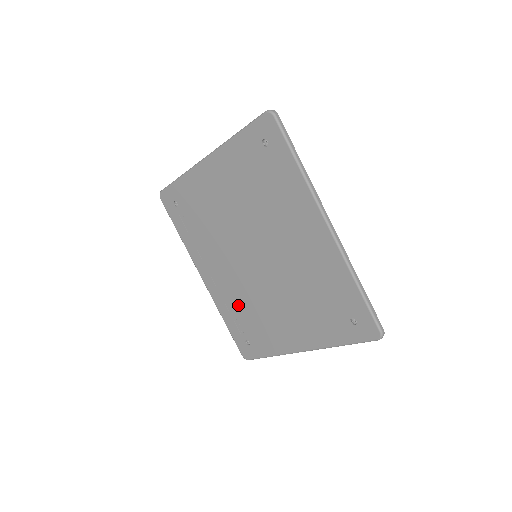
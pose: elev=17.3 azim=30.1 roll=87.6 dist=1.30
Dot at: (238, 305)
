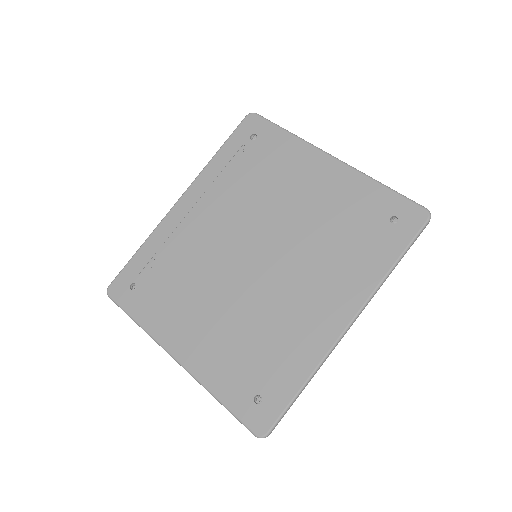
Dot at: (177, 257)
